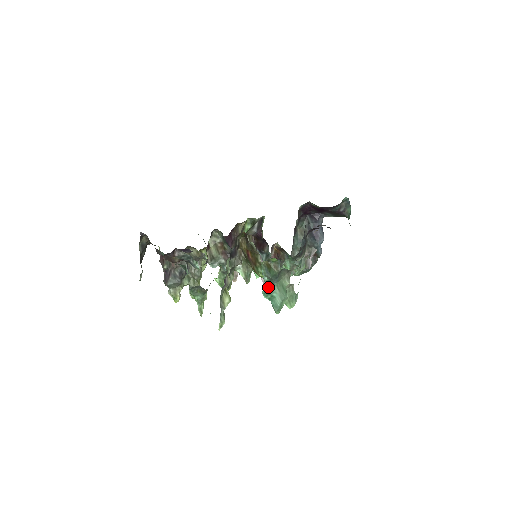
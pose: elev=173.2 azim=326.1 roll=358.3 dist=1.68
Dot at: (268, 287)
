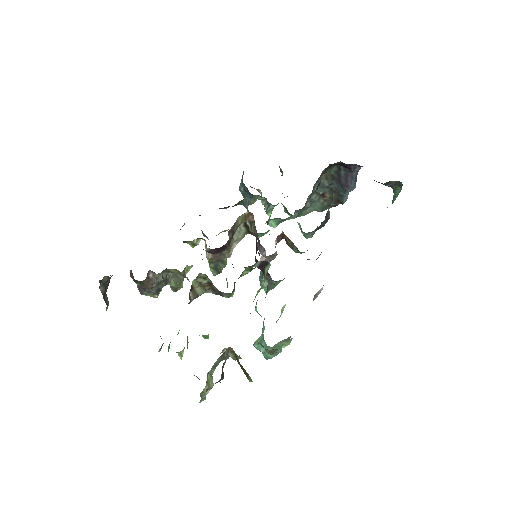
Dot at: (261, 346)
